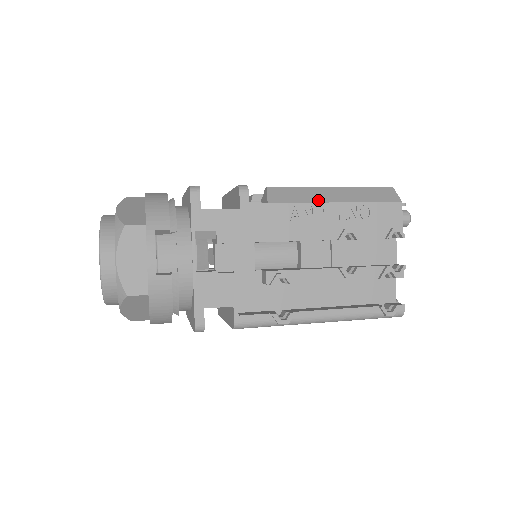
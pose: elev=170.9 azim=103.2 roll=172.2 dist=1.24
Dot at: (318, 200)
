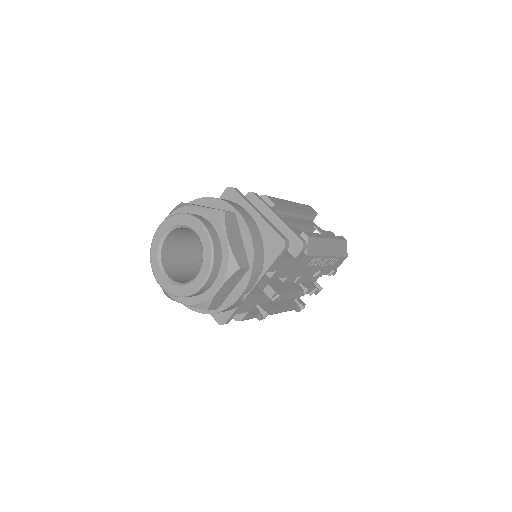
Dot at: (324, 254)
